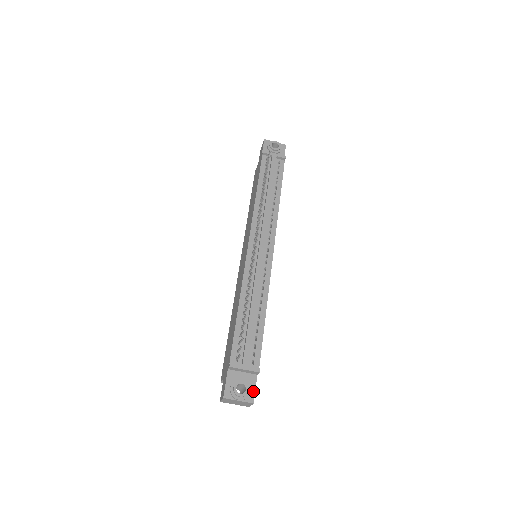
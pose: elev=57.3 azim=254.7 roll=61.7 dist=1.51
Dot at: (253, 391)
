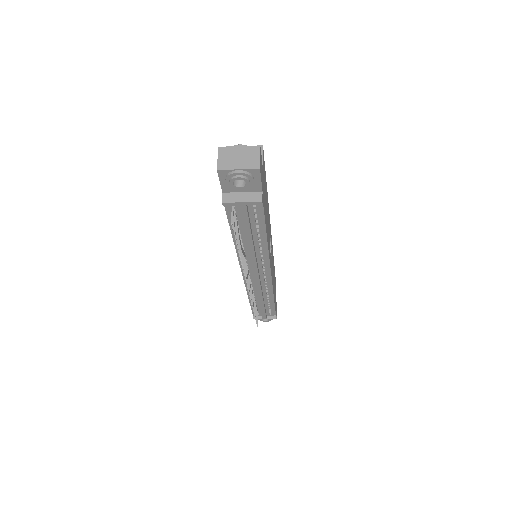
Dot at: occluded
